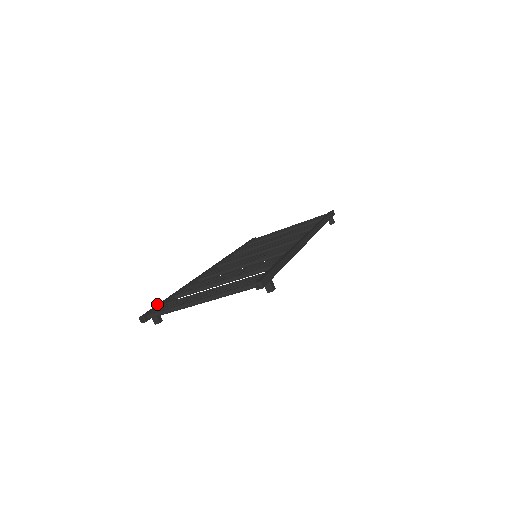
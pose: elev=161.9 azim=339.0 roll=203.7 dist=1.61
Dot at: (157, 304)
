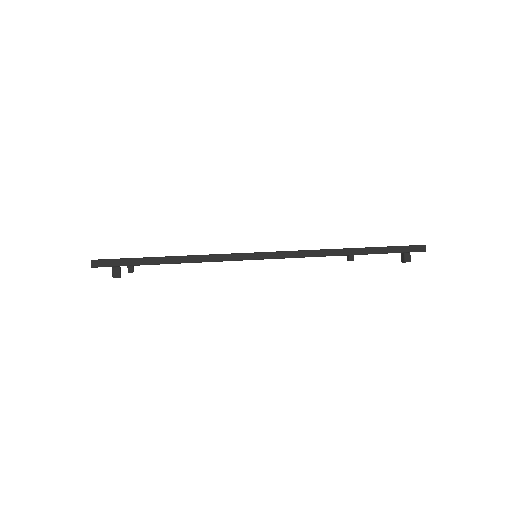
Dot at: occluded
